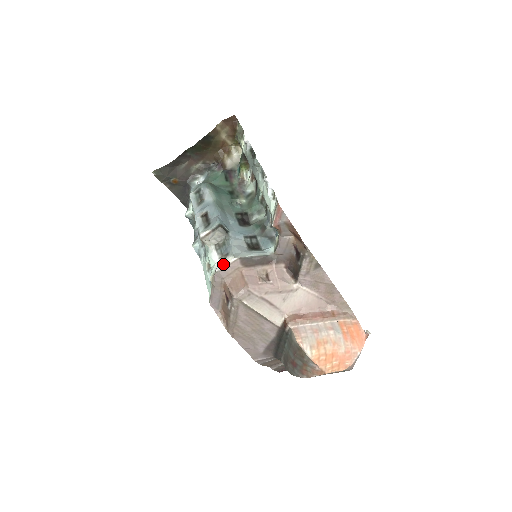
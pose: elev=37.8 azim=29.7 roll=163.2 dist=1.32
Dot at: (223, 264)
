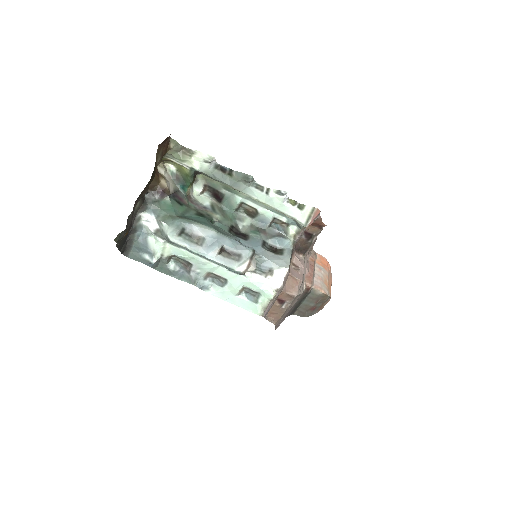
Dot at: (279, 279)
